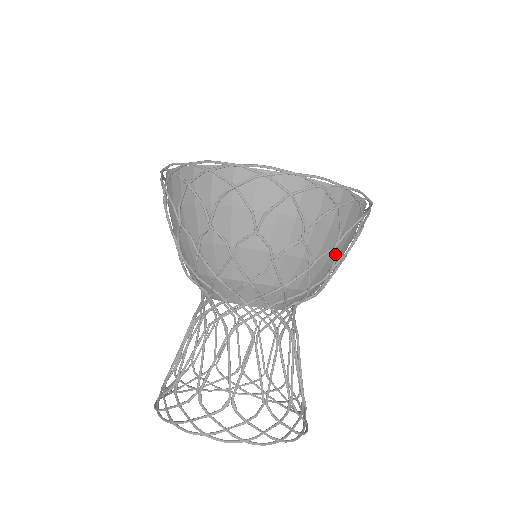
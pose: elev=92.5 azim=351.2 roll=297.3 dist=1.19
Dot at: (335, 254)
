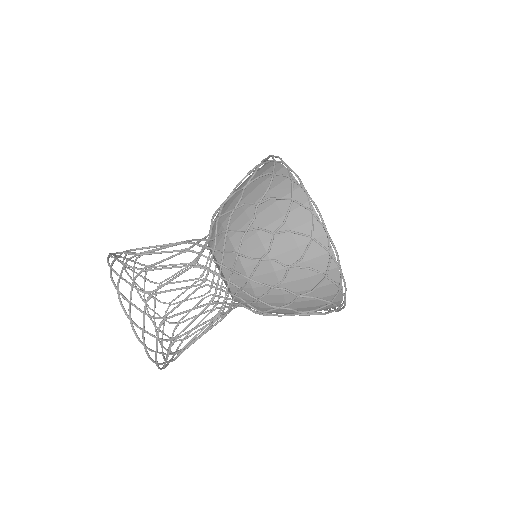
Dot at: occluded
